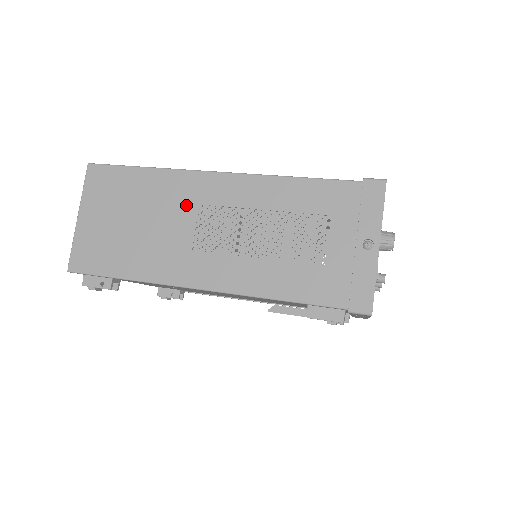
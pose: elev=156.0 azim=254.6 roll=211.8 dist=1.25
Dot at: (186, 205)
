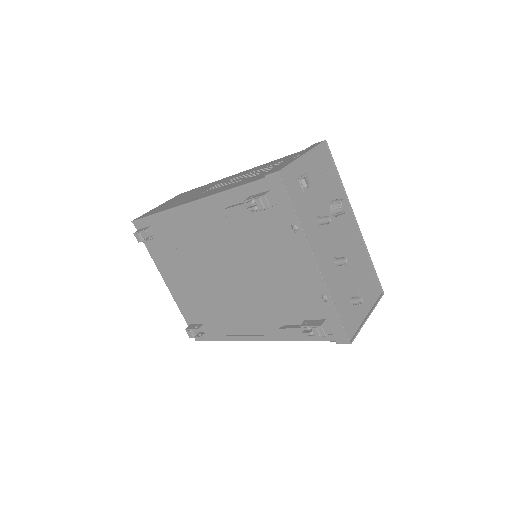
Dot at: (212, 185)
